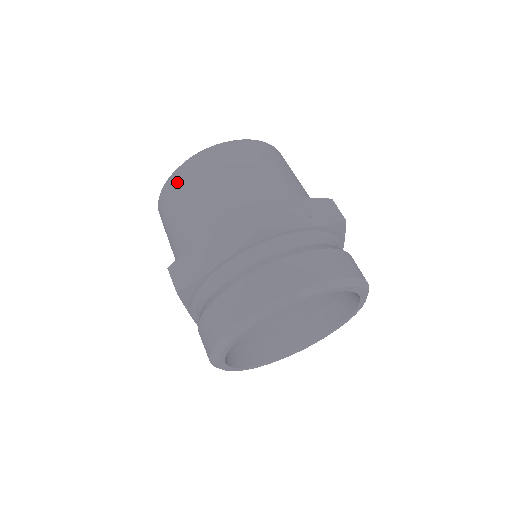
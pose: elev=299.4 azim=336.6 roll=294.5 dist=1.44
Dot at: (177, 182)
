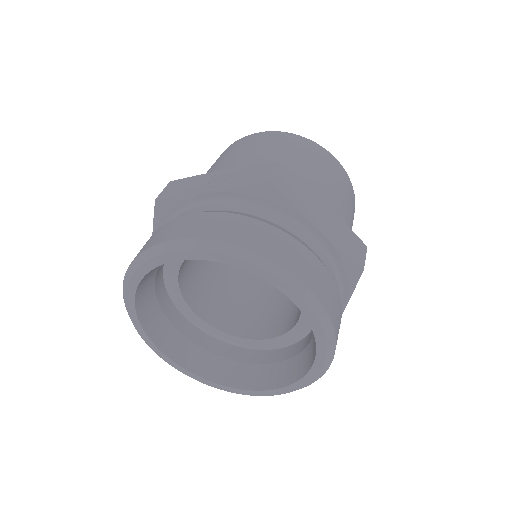
Dot at: occluded
